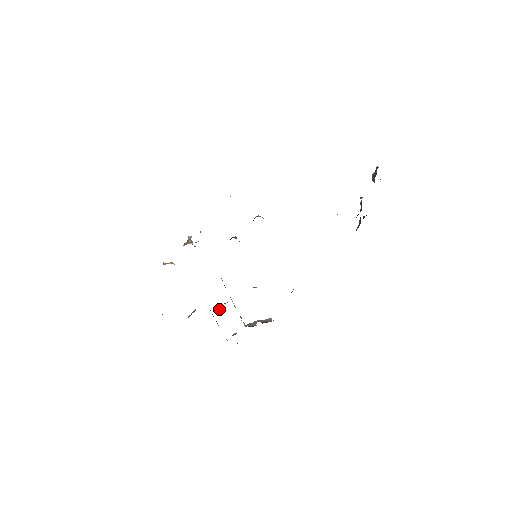
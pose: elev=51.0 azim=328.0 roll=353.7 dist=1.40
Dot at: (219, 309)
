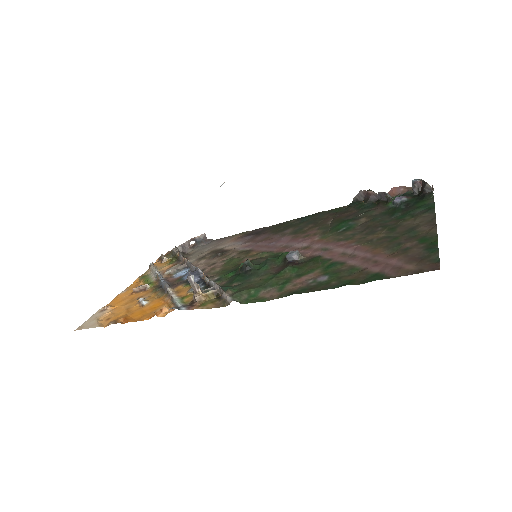
Dot at: (172, 271)
